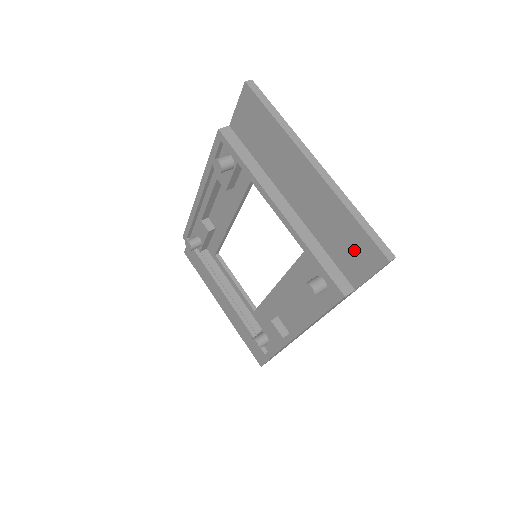
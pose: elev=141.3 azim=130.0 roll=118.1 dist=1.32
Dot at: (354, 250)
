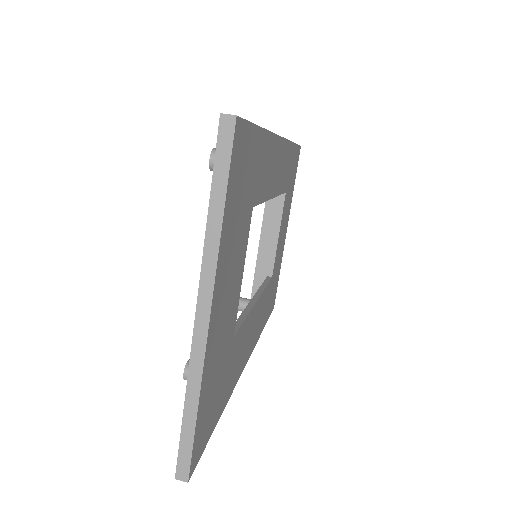
Dot at: occluded
